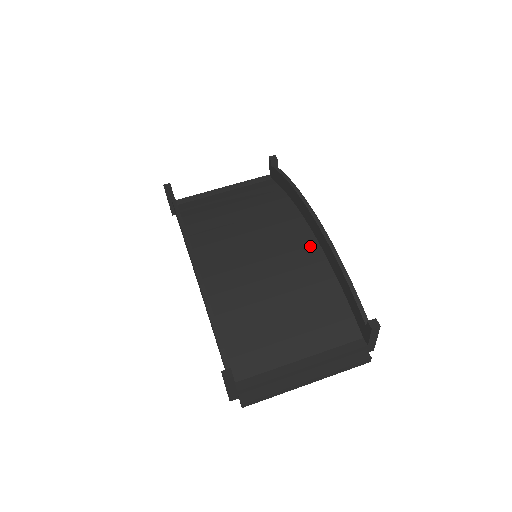
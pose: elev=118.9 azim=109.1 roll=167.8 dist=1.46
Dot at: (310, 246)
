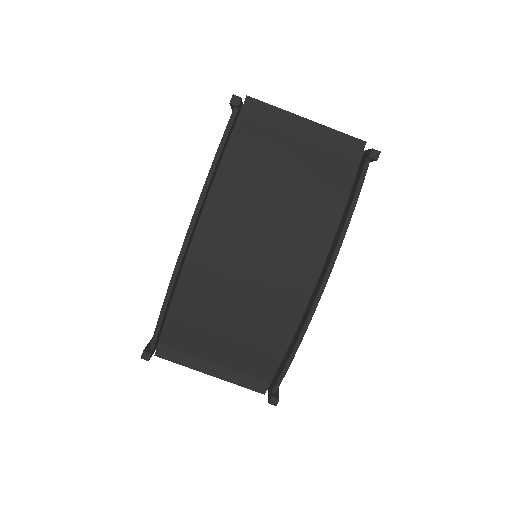
Dot at: (299, 298)
